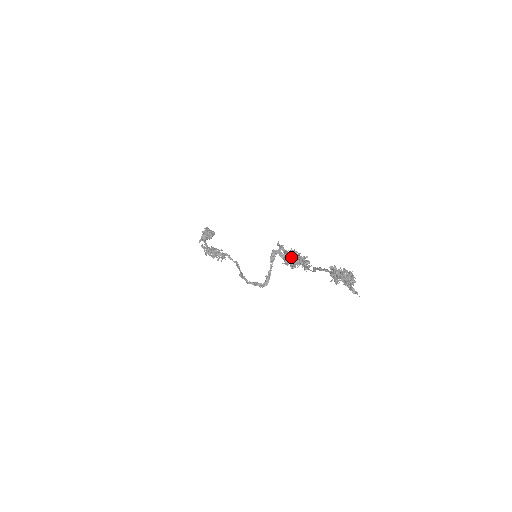
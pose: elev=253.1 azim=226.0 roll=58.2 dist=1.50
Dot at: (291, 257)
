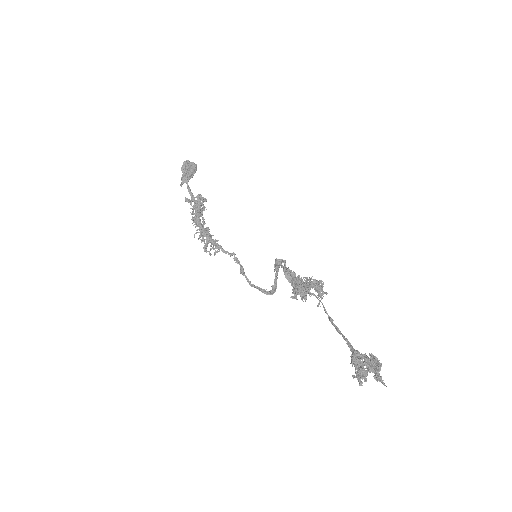
Dot at: (300, 293)
